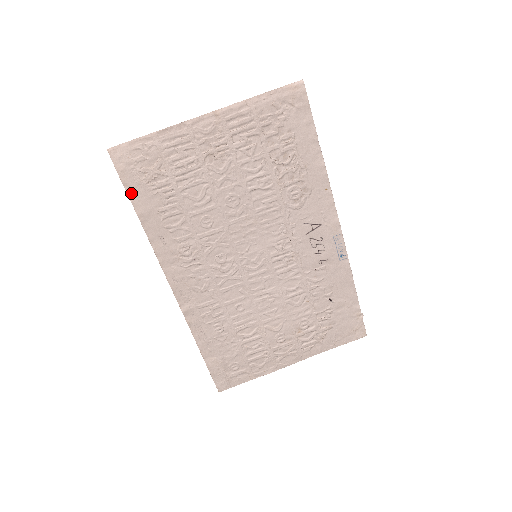
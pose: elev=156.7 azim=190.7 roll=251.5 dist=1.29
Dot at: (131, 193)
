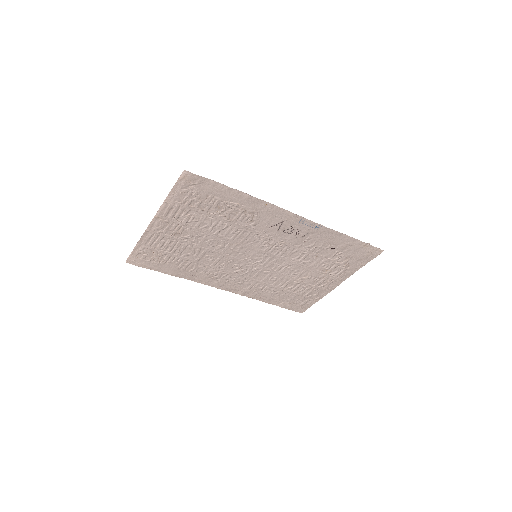
Dot at: (157, 270)
